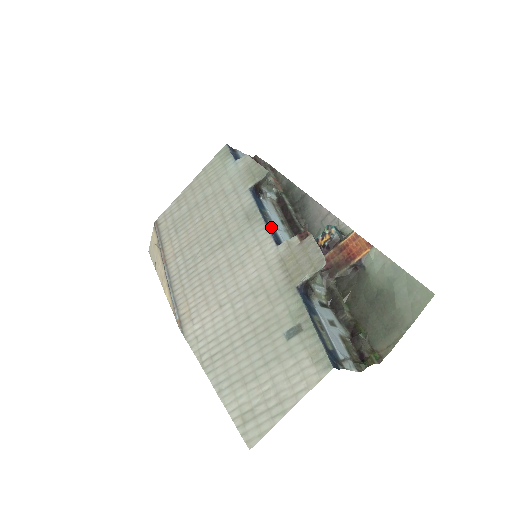
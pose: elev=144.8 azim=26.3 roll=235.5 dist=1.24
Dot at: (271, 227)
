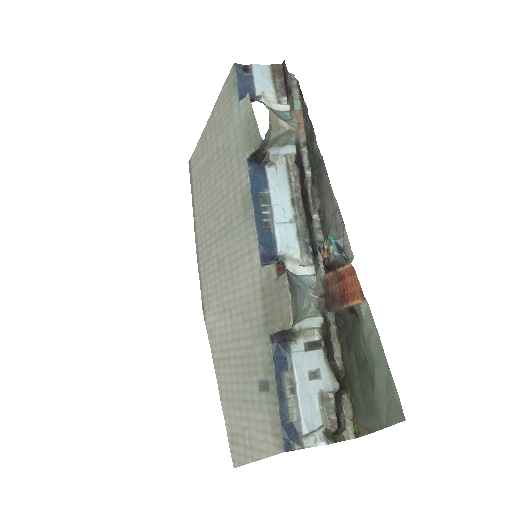
Dot at: (267, 225)
